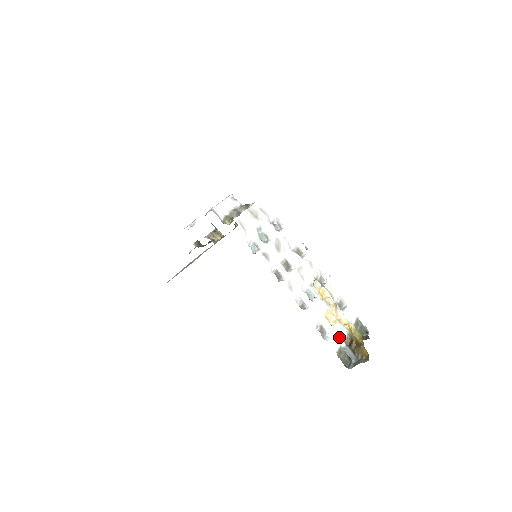
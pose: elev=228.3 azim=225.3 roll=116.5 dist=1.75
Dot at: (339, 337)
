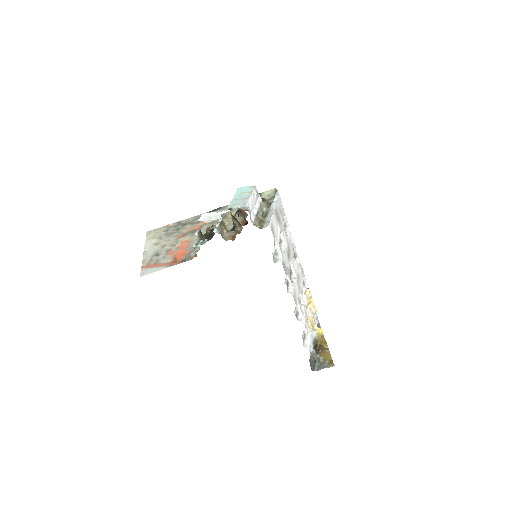
Dot at: (312, 342)
